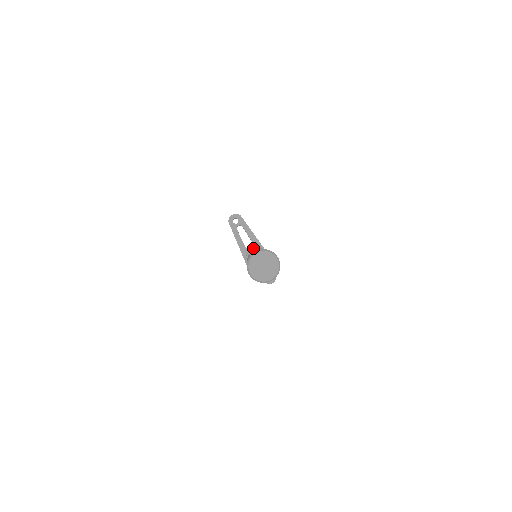
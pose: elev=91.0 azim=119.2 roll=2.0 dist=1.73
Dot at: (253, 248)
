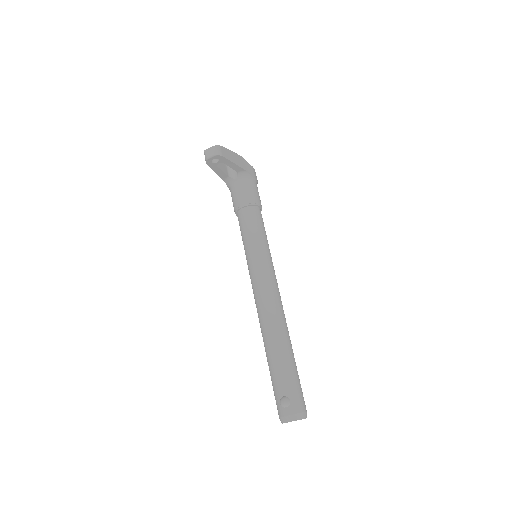
Dot at: (284, 405)
